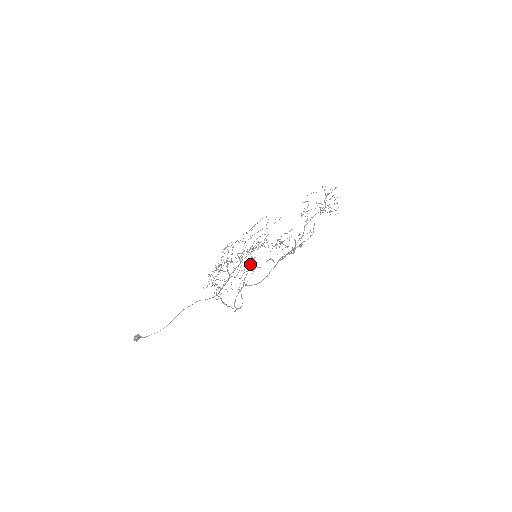
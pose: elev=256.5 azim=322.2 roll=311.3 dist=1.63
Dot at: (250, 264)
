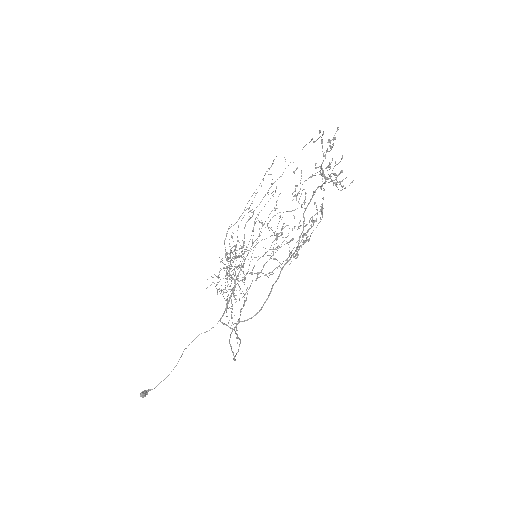
Dot at: occluded
